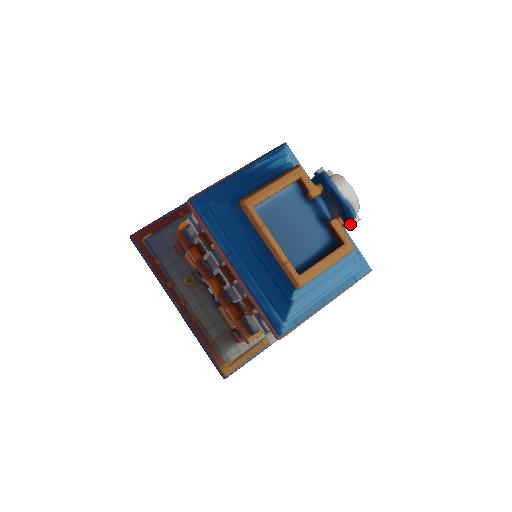
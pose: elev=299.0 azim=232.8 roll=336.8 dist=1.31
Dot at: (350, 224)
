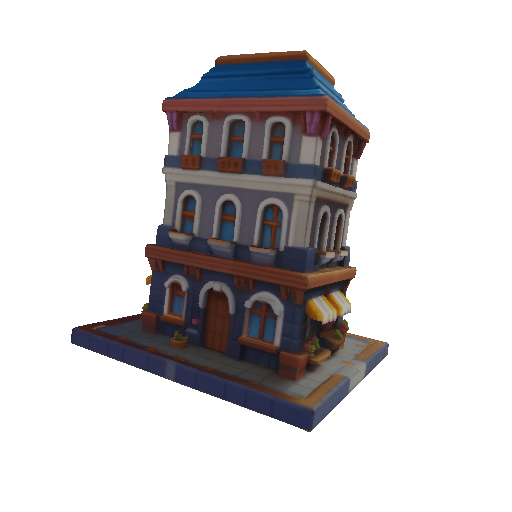
Dot at: occluded
